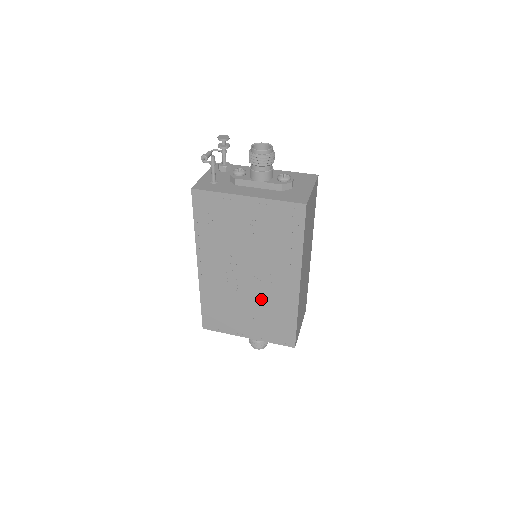
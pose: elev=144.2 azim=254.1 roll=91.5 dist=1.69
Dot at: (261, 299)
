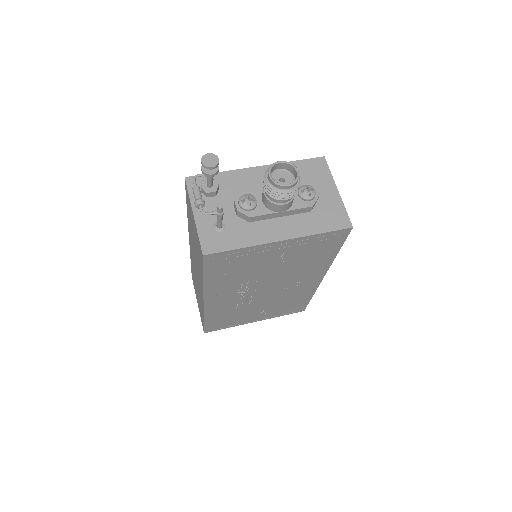
Dot at: (277, 298)
